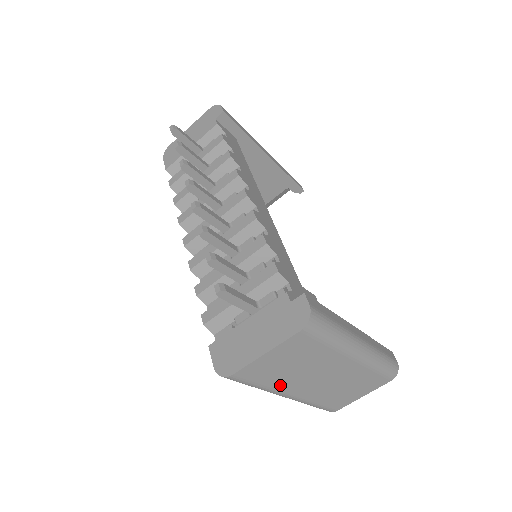
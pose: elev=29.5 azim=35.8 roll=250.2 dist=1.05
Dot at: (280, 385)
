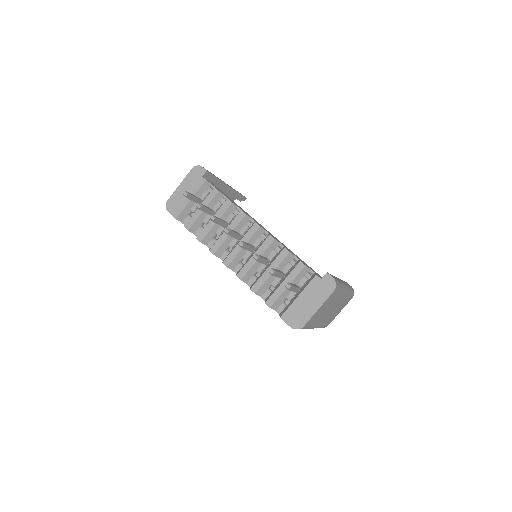
Dot at: (316, 322)
